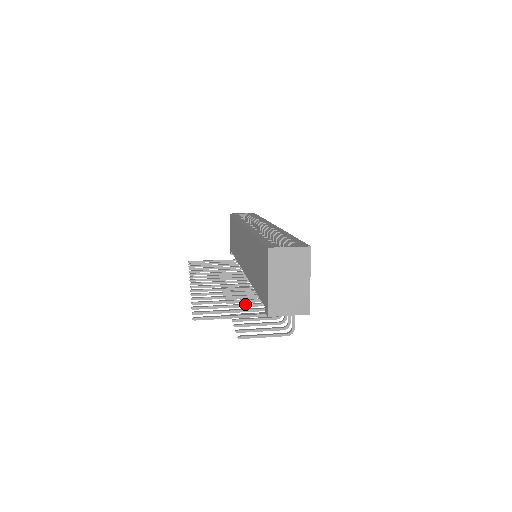
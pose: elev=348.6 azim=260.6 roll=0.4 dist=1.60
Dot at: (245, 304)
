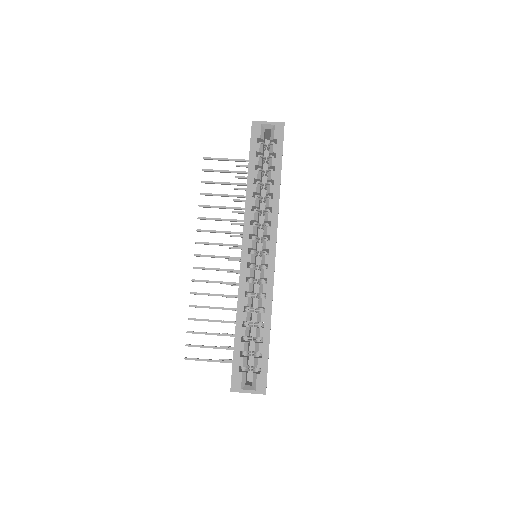
Dot at: occluded
